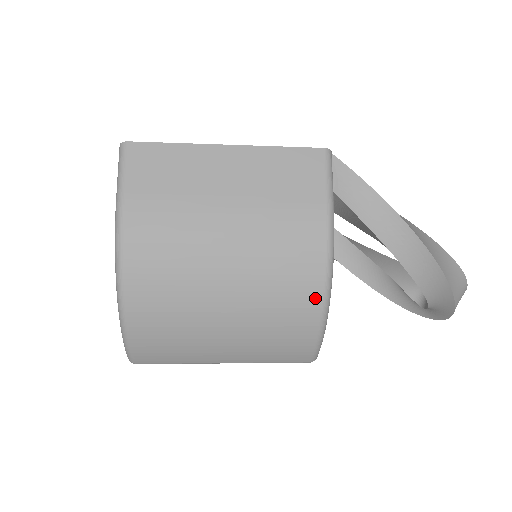
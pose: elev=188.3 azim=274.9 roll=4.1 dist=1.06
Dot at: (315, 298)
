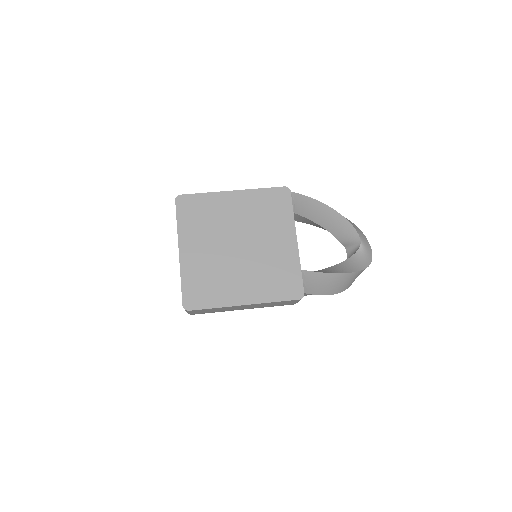
Dot at: occluded
